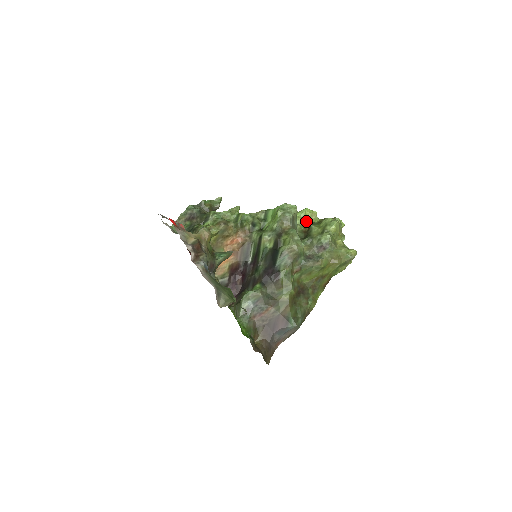
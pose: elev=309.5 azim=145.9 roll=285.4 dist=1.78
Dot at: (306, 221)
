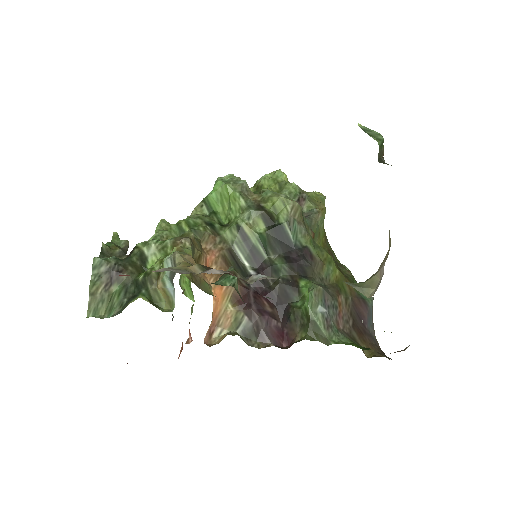
Dot at: occluded
